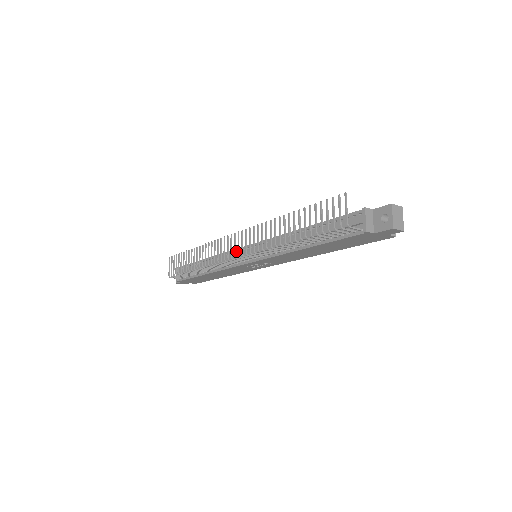
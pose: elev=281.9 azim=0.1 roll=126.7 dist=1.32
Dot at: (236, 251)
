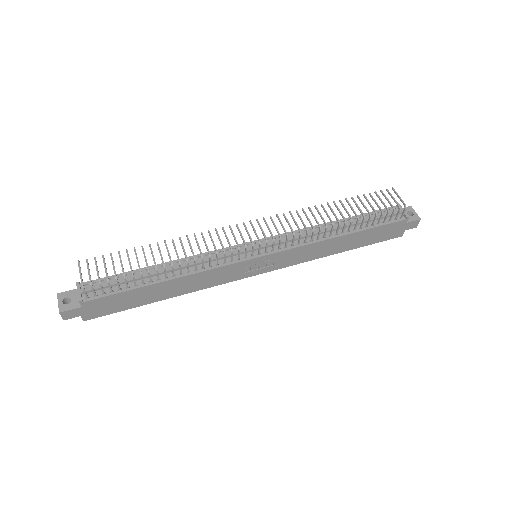
Dot at: (232, 248)
